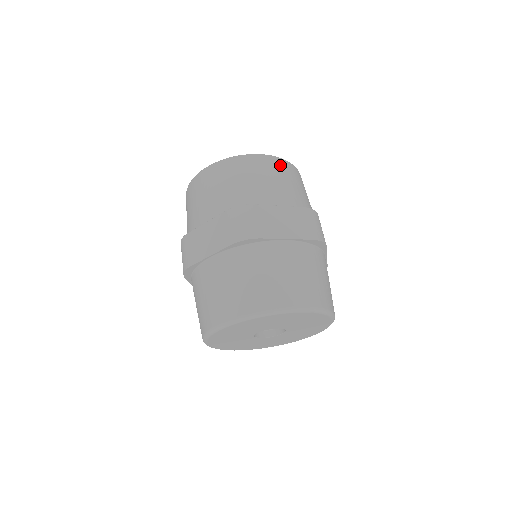
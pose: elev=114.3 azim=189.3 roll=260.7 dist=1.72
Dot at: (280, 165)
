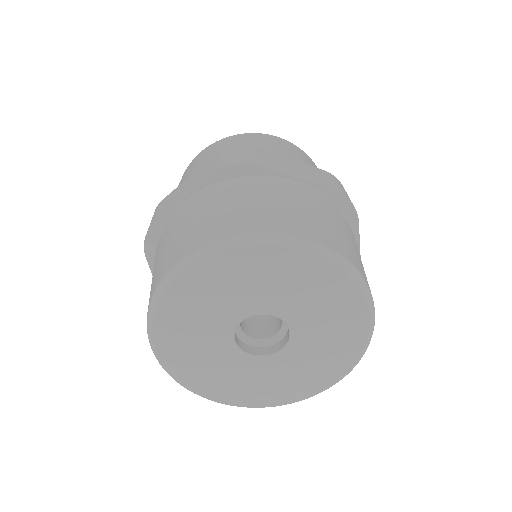
Dot at: (297, 148)
